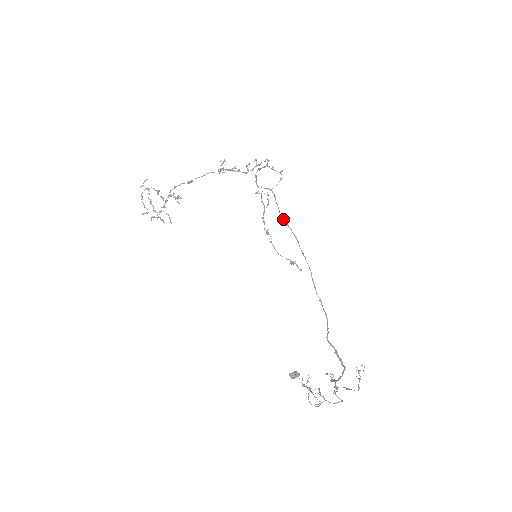
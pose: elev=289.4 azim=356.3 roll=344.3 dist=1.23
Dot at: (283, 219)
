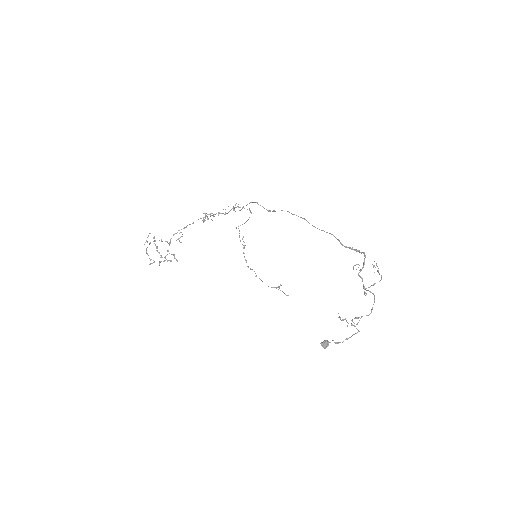
Dot at: (269, 211)
